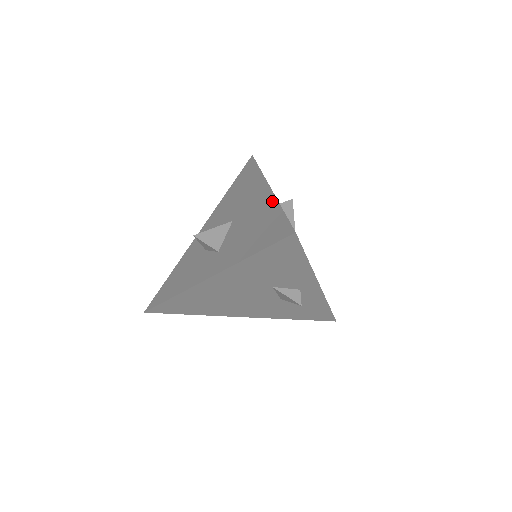
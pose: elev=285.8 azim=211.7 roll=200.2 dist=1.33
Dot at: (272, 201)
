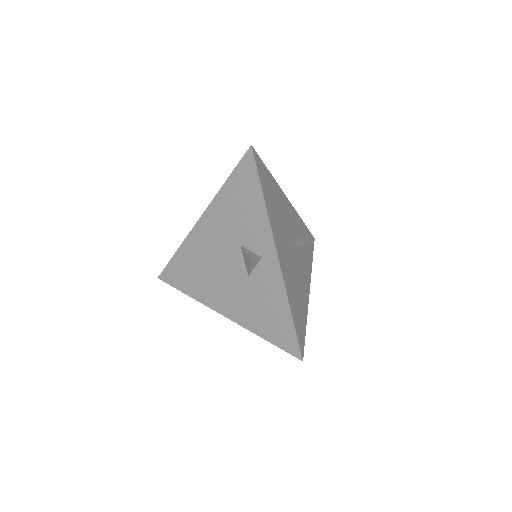
Dot at: occluded
